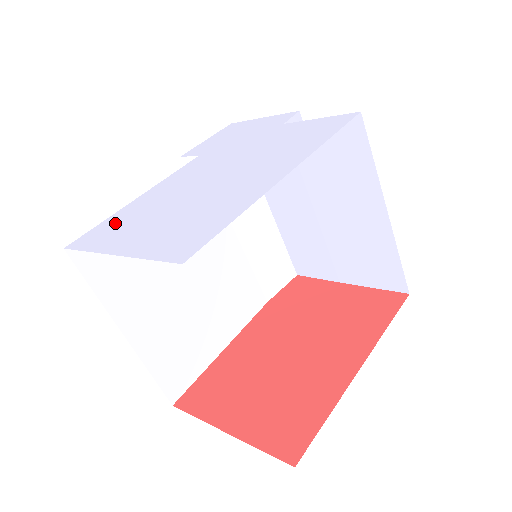
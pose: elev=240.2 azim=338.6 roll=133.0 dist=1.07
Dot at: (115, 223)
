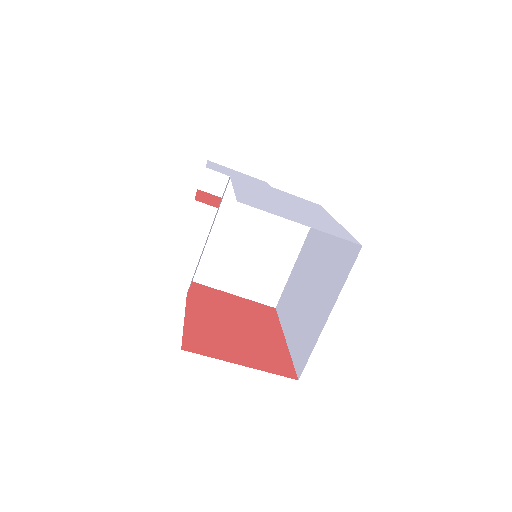
Dot at: (255, 201)
